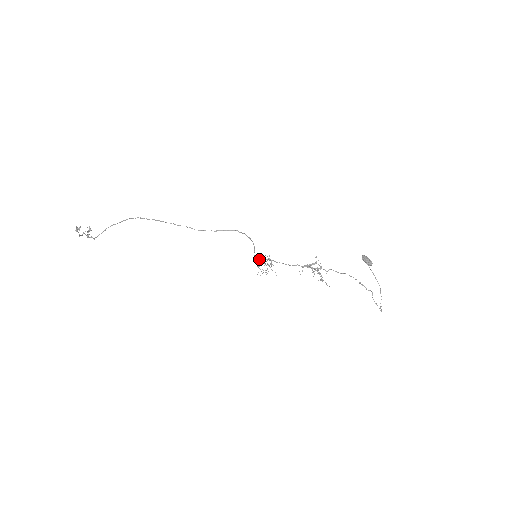
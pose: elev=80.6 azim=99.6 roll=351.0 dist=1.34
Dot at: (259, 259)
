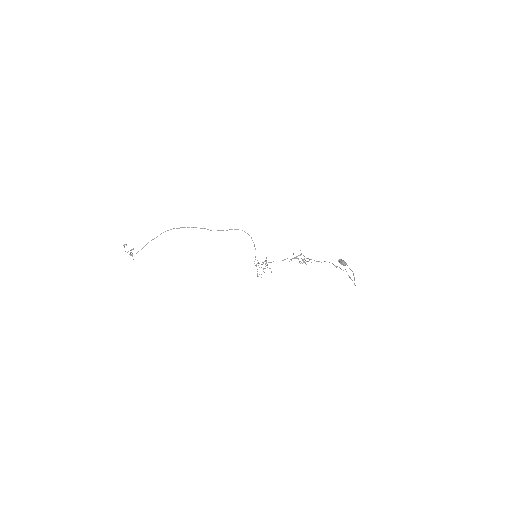
Dot at: (258, 262)
